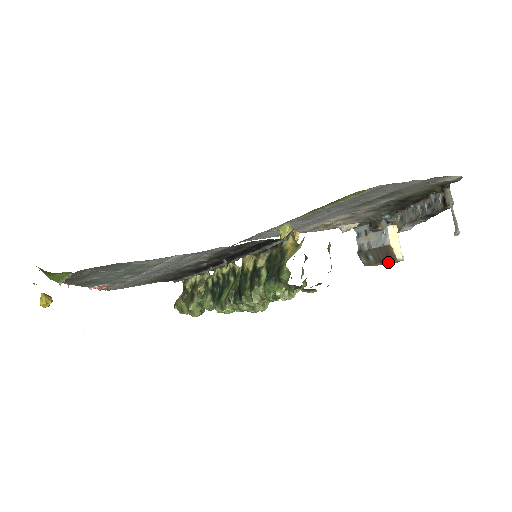
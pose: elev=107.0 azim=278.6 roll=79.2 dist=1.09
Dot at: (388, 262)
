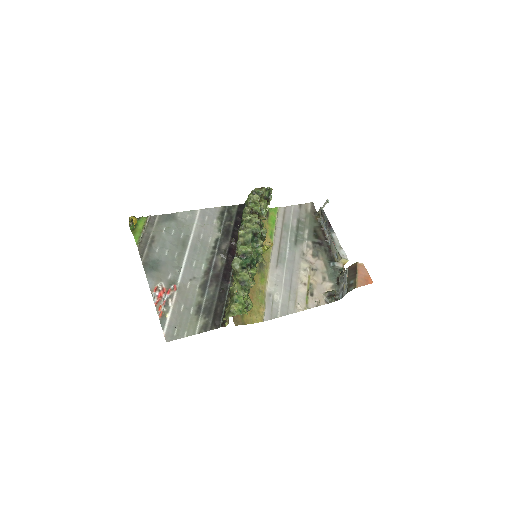
Dot at: (359, 272)
